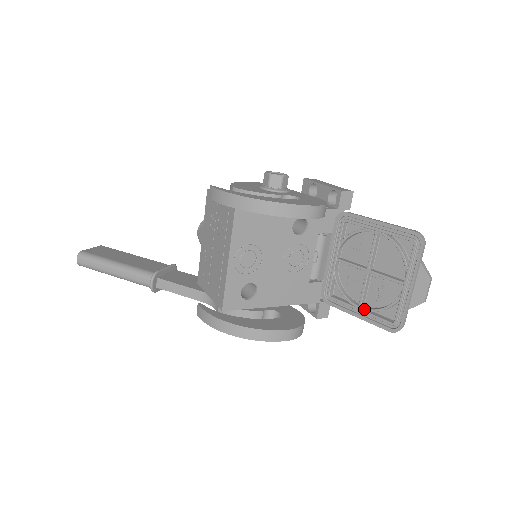
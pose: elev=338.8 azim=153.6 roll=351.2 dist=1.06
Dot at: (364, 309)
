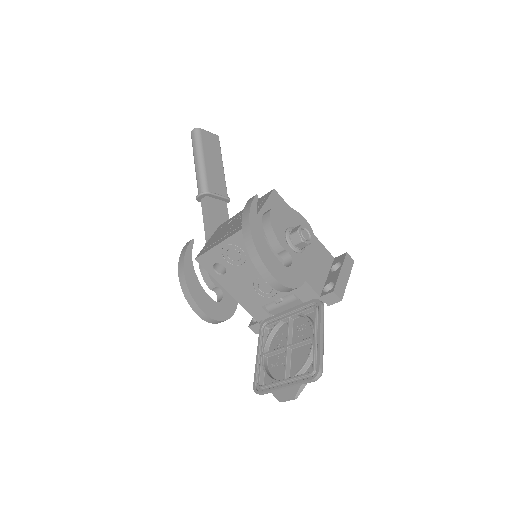
Dot at: (263, 359)
